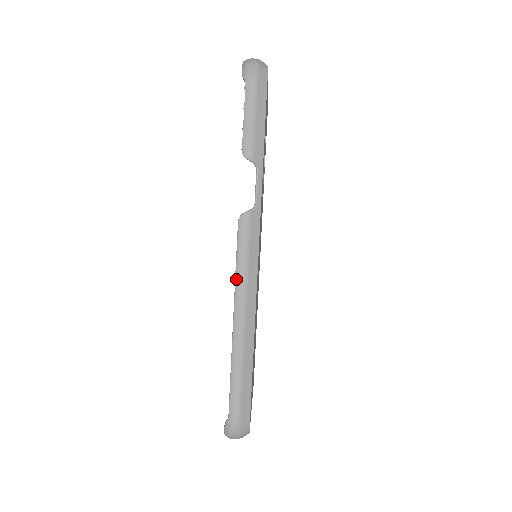
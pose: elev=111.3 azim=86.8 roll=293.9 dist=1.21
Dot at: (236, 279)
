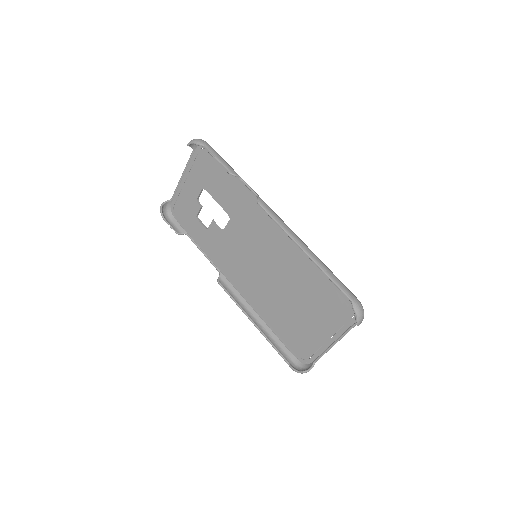
Dot at: (285, 230)
